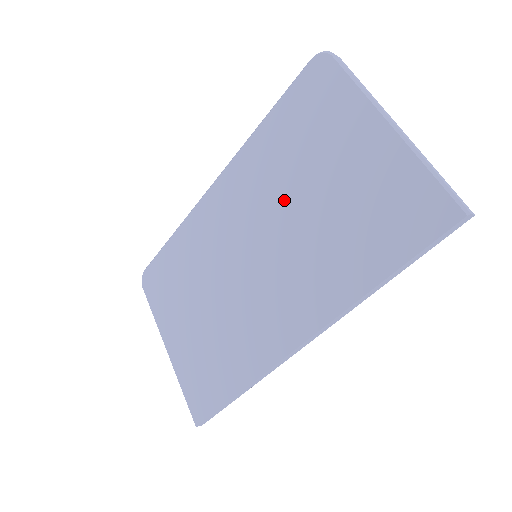
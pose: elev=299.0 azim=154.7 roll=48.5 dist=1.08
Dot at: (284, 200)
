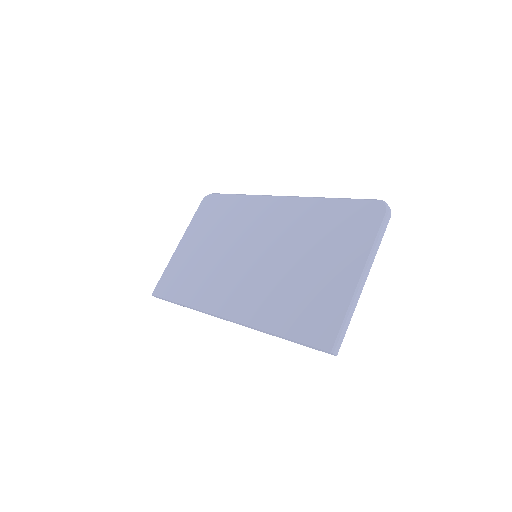
Dot at: (292, 248)
